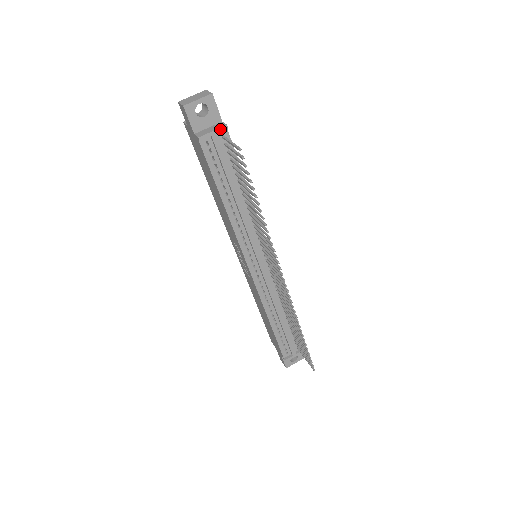
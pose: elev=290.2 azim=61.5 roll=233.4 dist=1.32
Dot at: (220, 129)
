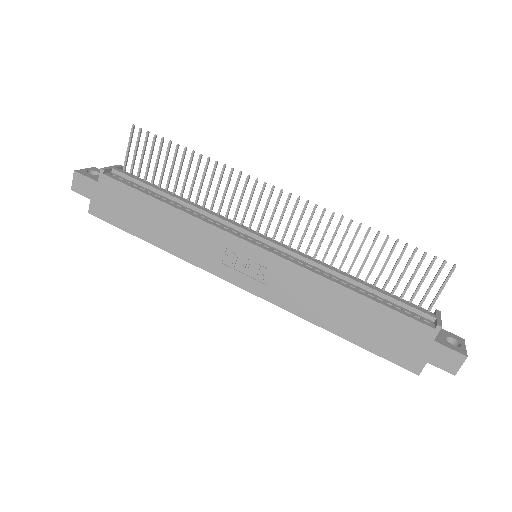
Dot at: (116, 166)
